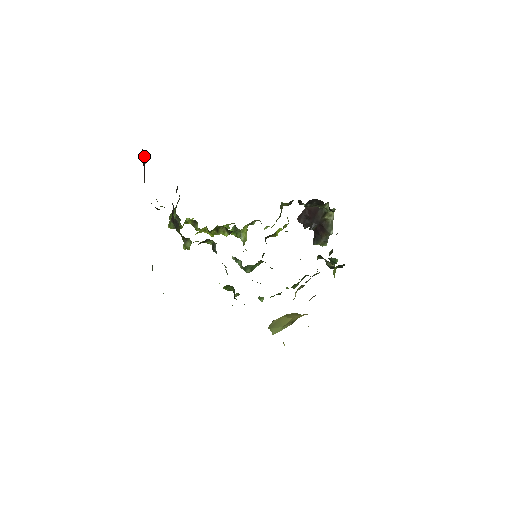
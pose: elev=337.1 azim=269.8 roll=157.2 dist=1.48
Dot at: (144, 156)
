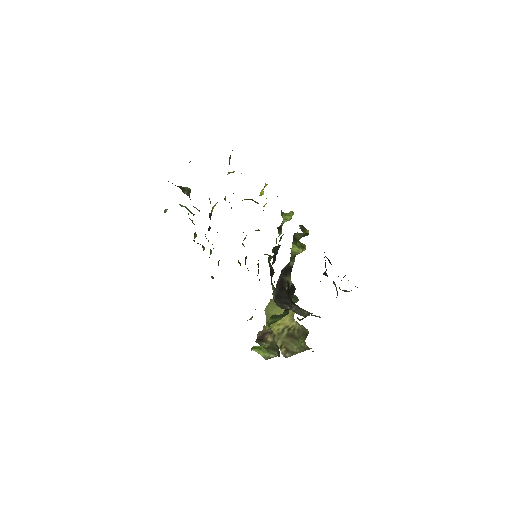
Dot at: occluded
